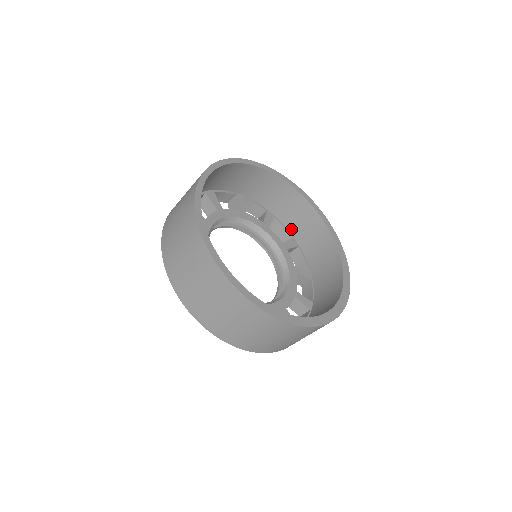
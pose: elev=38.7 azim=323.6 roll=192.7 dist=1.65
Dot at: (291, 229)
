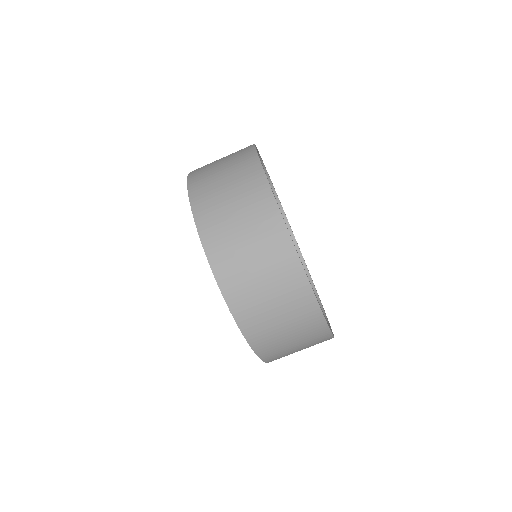
Dot at: occluded
